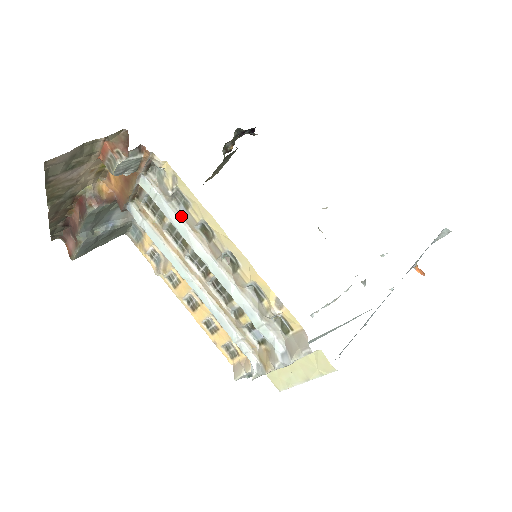
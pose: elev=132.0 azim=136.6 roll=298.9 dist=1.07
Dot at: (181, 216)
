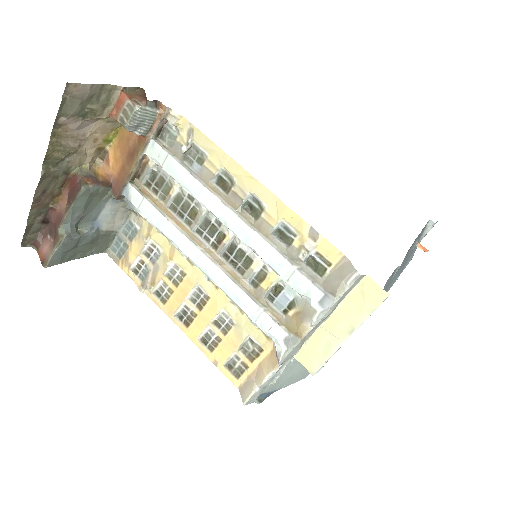
Dot at: (194, 174)
